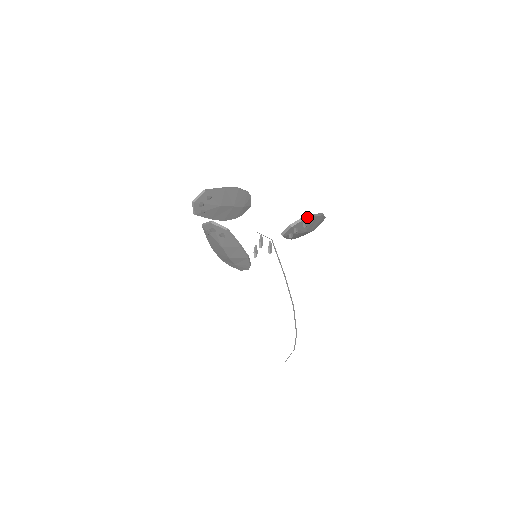
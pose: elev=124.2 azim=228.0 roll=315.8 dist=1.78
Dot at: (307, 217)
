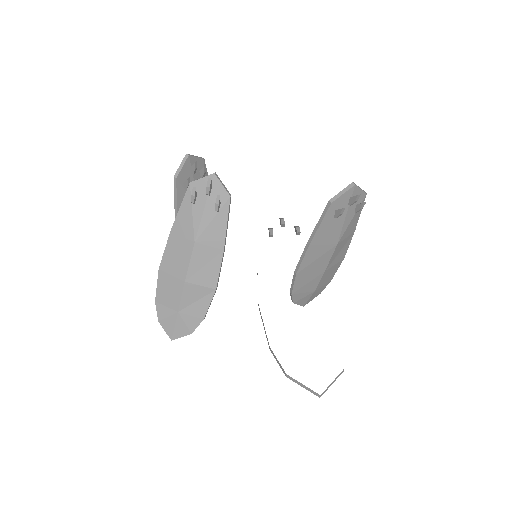
Dot at: (365, 197)
